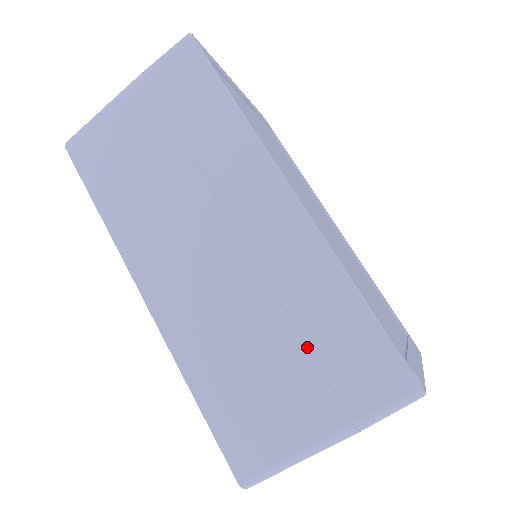
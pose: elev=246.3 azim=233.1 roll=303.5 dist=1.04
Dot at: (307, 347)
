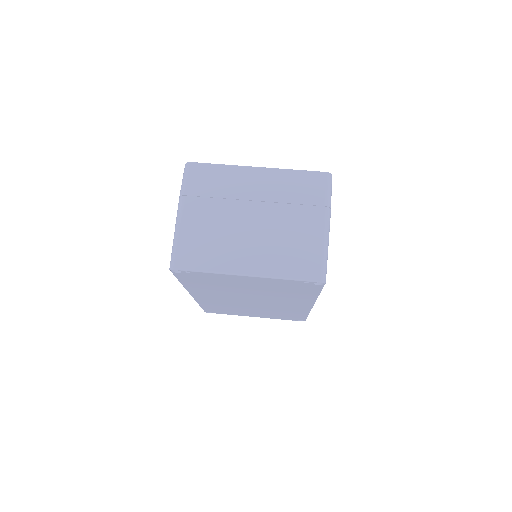
Dot at: occluded
